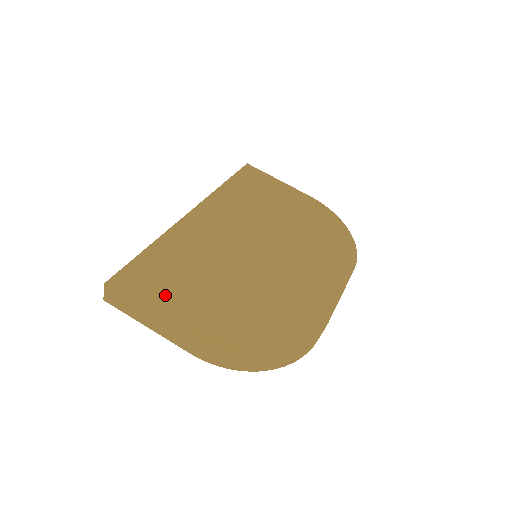
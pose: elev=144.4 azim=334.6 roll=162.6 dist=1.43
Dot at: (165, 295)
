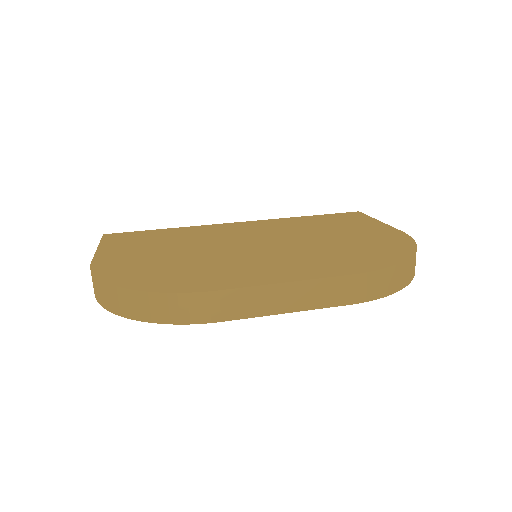
Dot at: (123, 245)
